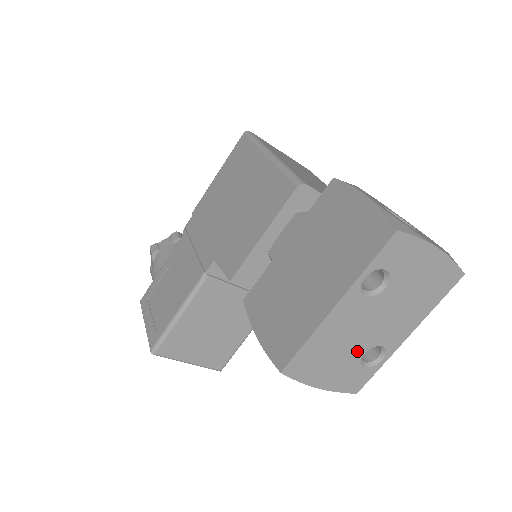
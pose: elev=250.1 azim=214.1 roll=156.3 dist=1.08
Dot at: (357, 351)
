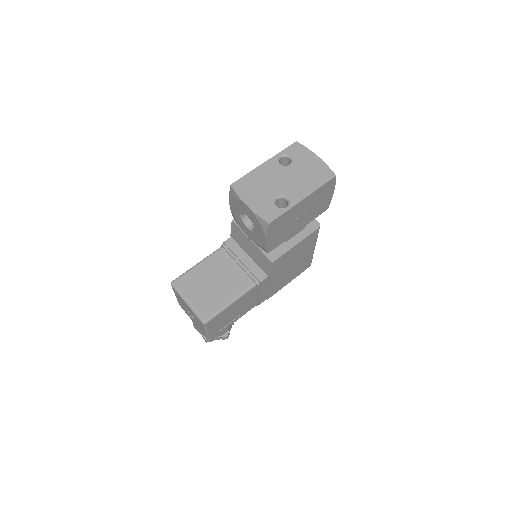
Dot at: (273, 193)
